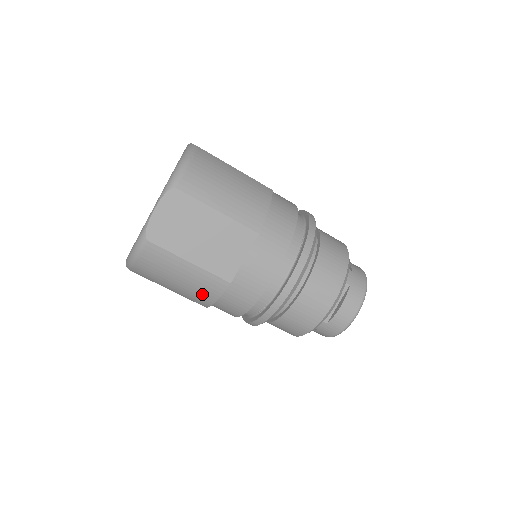
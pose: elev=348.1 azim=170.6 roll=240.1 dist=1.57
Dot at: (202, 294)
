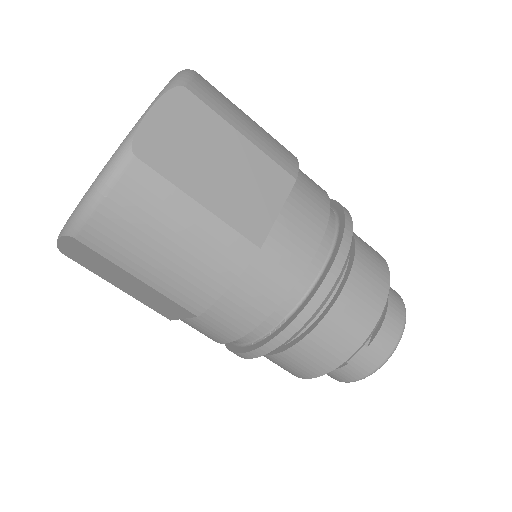
Dot at: occluded
